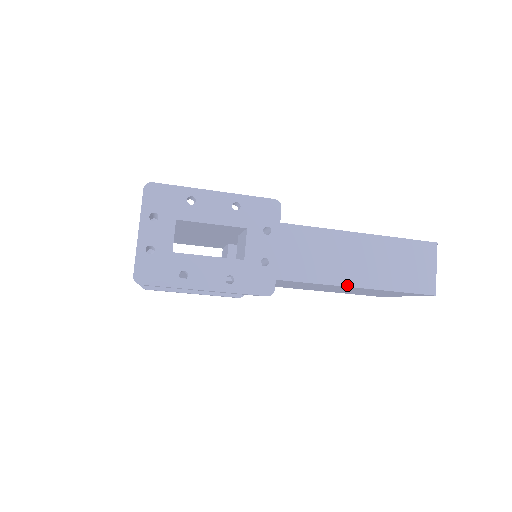
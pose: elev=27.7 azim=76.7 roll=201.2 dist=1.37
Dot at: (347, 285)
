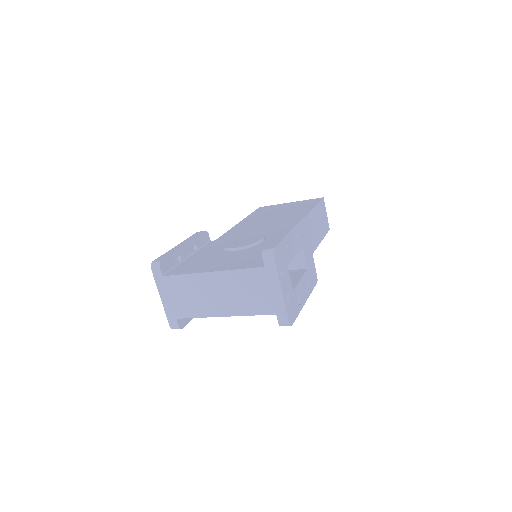
Dot at: (315, 249)
